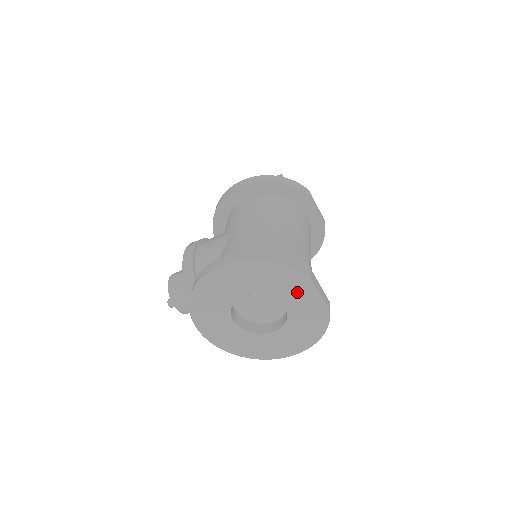
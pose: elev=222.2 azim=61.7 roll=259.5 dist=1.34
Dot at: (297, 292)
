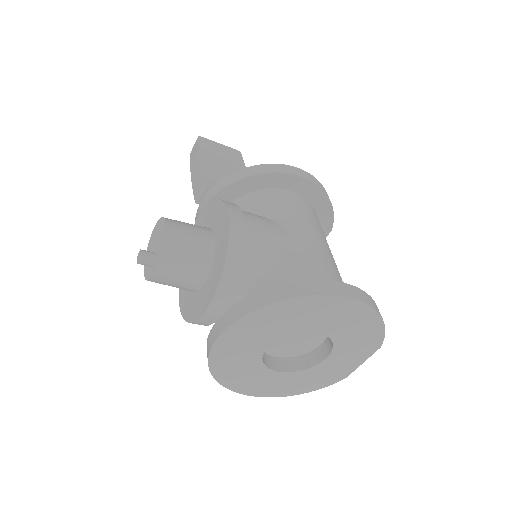
Dot at: (354, 352)
